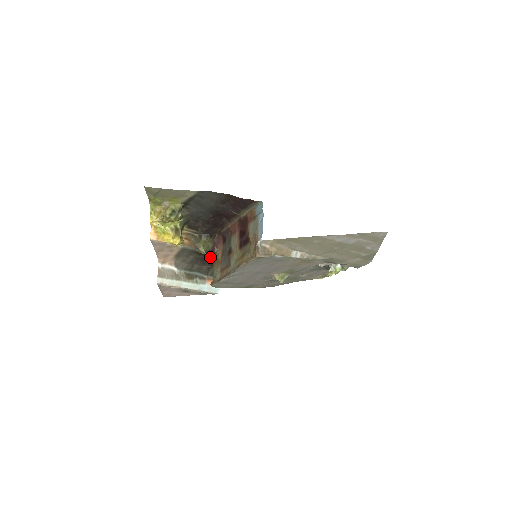
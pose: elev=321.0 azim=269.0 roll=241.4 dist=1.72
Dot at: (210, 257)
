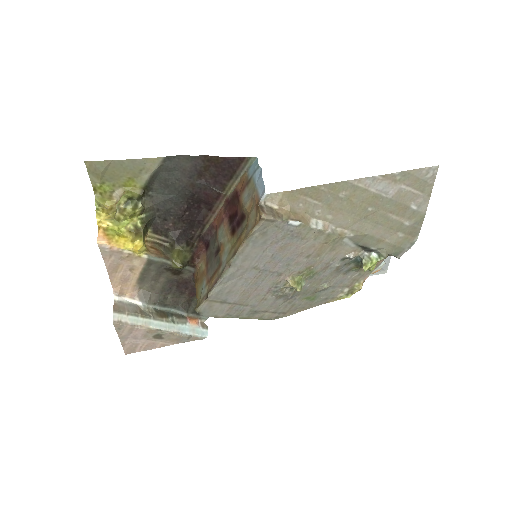
Dot at: (189, 277)
